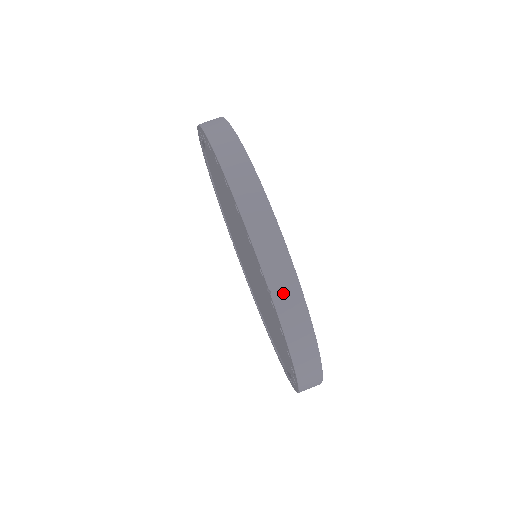
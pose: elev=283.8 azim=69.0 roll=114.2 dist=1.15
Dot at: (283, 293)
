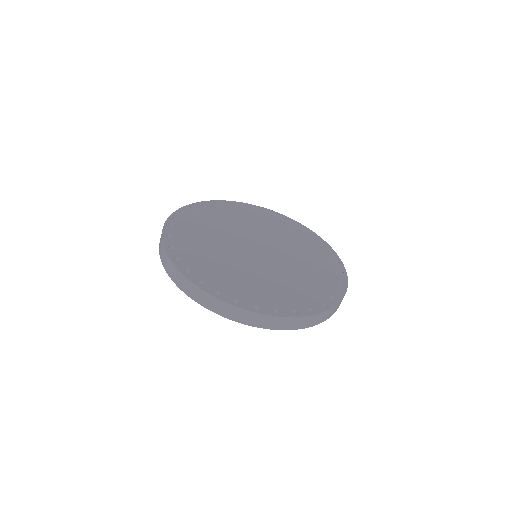
Dot at: (333, 313)
